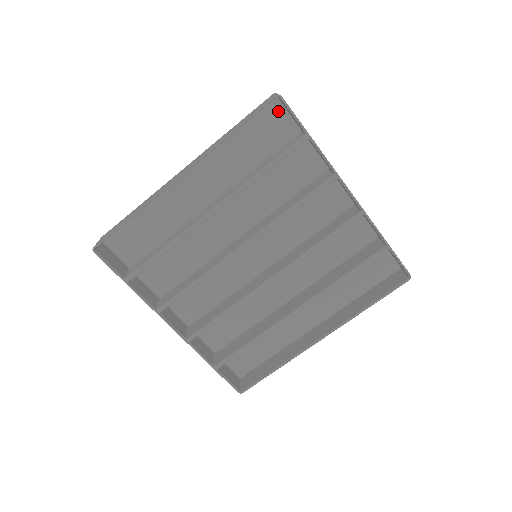
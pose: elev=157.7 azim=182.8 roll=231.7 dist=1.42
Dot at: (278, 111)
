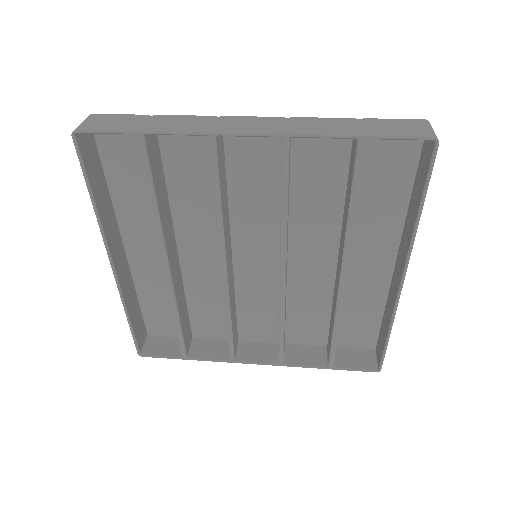
Dot at: occluded
